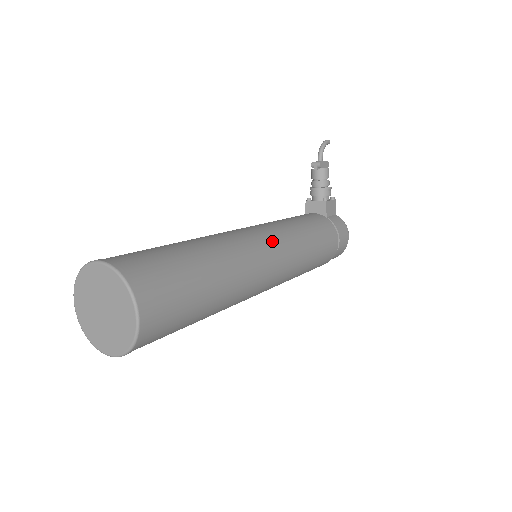
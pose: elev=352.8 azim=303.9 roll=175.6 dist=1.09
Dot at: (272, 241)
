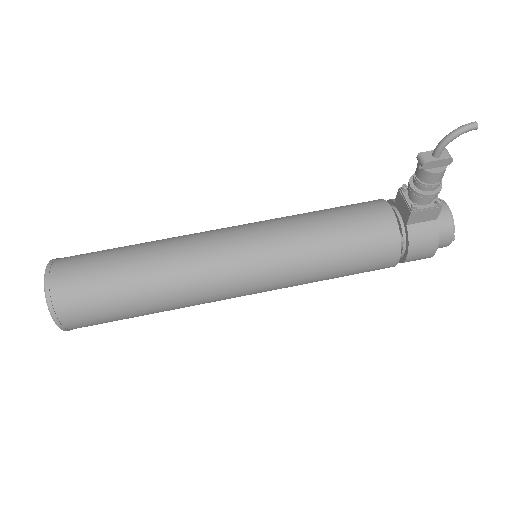
Dot at: (250, 270)
